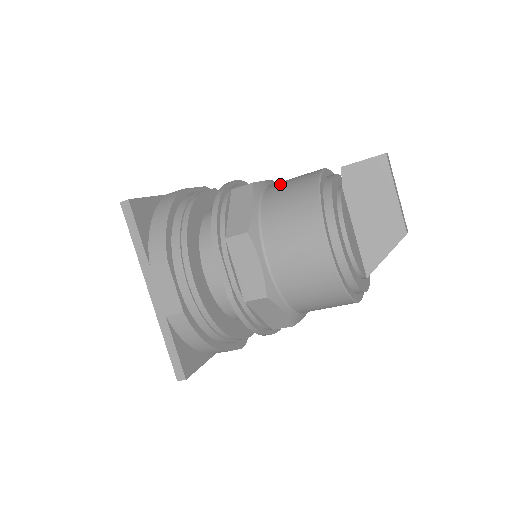
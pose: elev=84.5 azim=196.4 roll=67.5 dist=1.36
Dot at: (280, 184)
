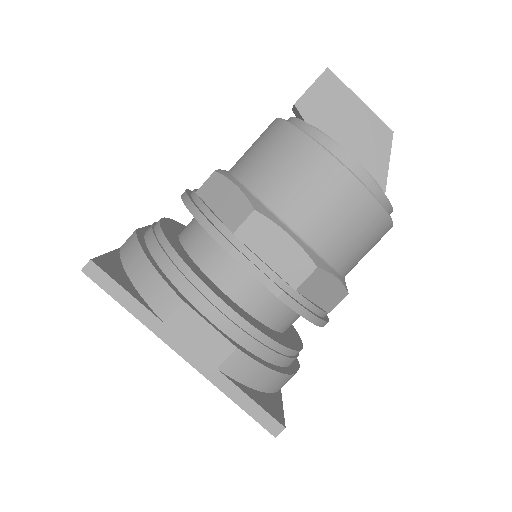
Dot at: (243, 157)
